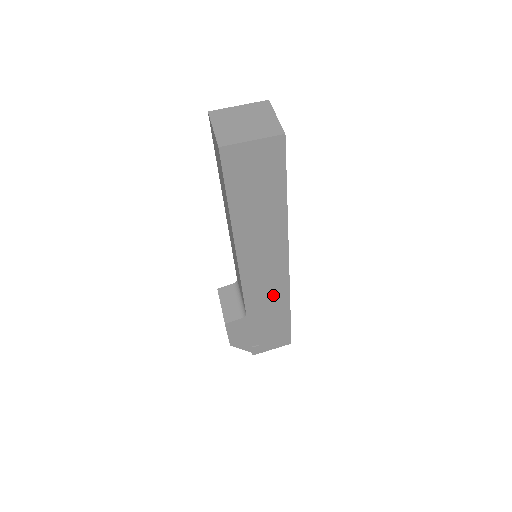
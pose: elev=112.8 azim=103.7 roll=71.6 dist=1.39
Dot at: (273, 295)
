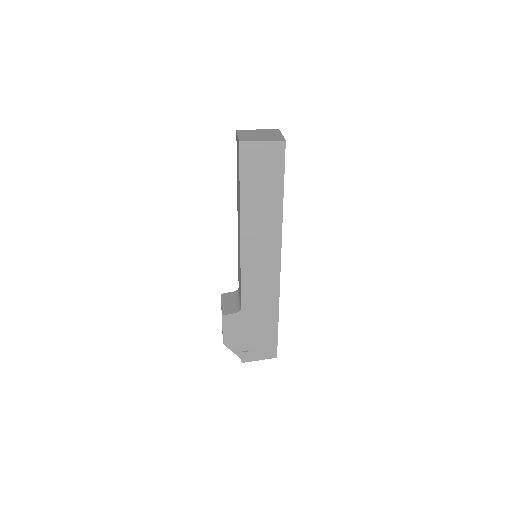
Dot at: (265, 293)
